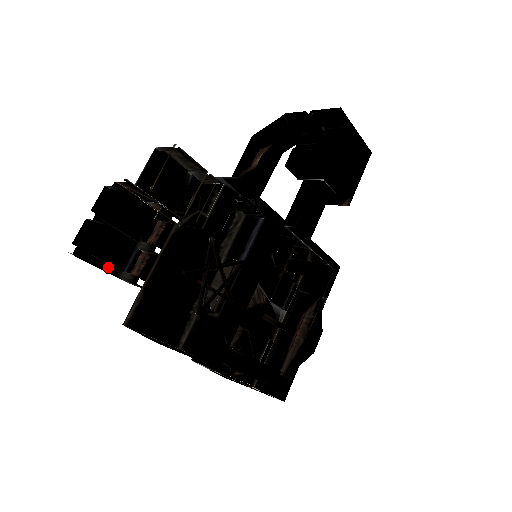
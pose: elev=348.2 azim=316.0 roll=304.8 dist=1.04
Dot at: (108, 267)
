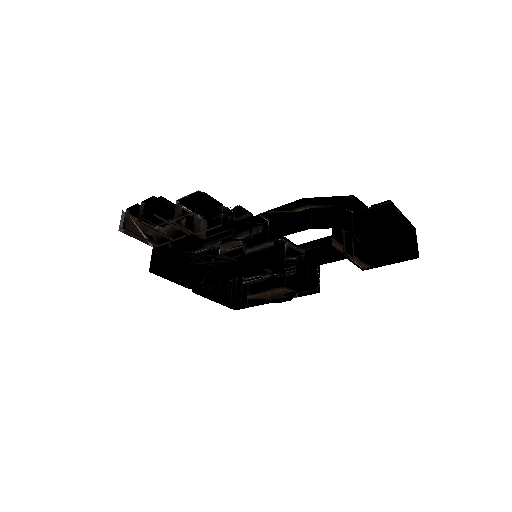
Dot at: (147, 221)
